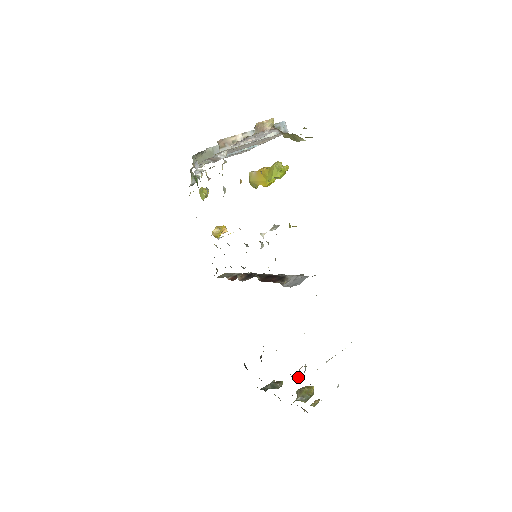
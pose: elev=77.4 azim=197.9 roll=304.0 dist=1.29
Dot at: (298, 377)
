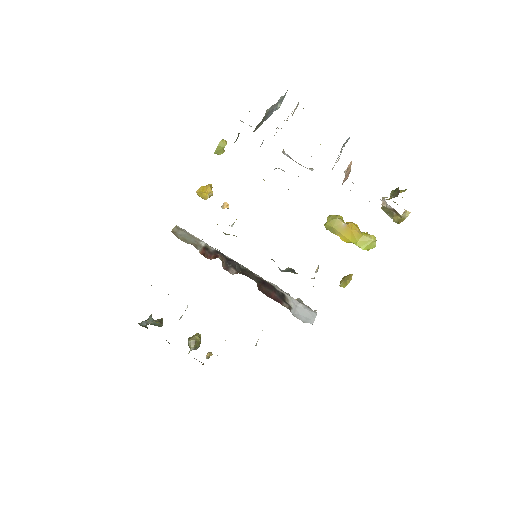
Dot at: (180, 318)
